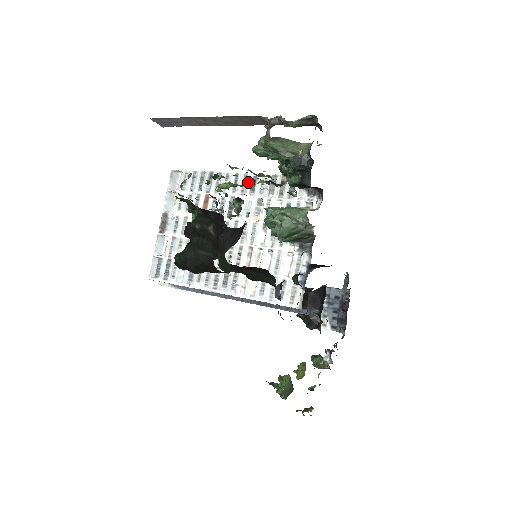
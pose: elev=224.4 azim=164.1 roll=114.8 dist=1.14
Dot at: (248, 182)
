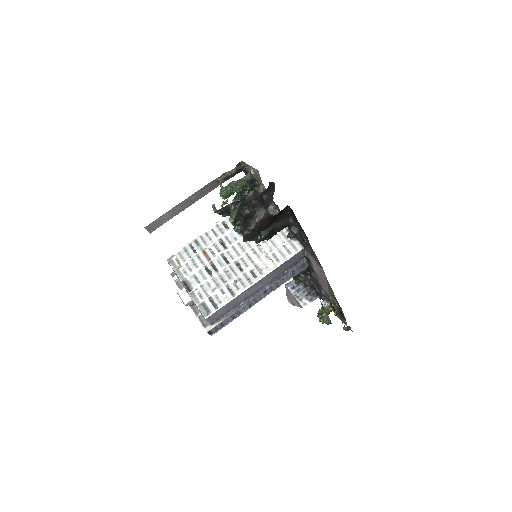
Dot at: (221, 227)
